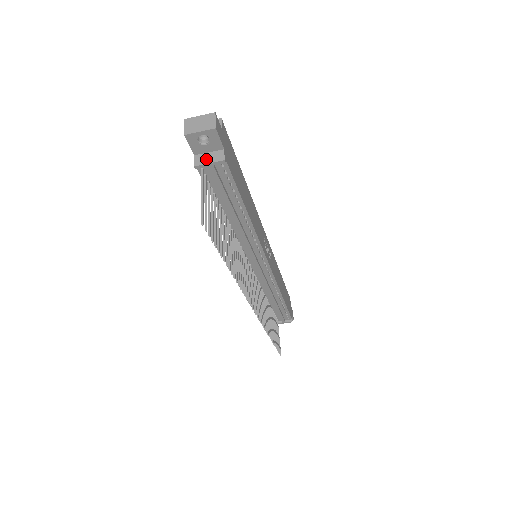
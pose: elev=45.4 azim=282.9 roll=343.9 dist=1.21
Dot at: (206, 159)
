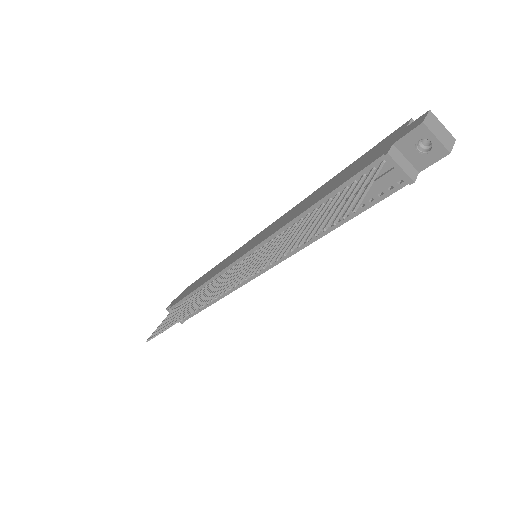
Dot at: (401, 161)
